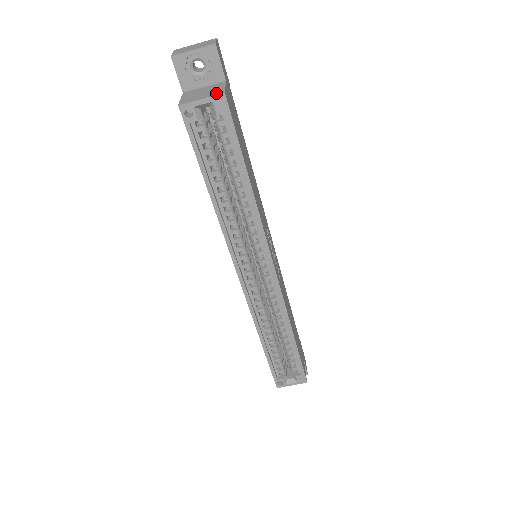
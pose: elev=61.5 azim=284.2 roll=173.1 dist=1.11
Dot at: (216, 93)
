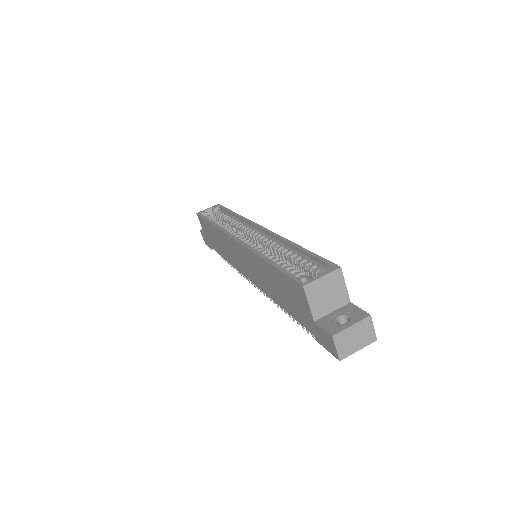
Dot at: occluded
